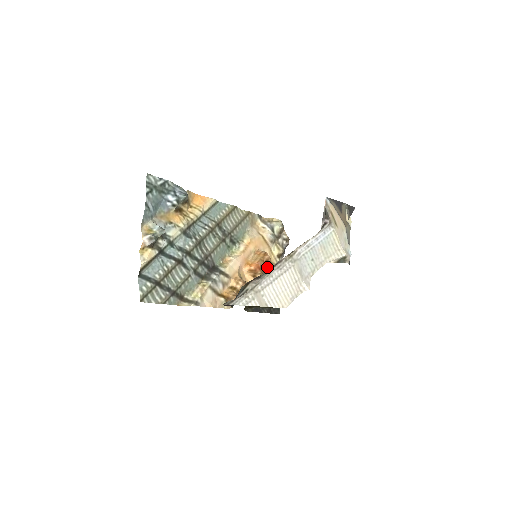
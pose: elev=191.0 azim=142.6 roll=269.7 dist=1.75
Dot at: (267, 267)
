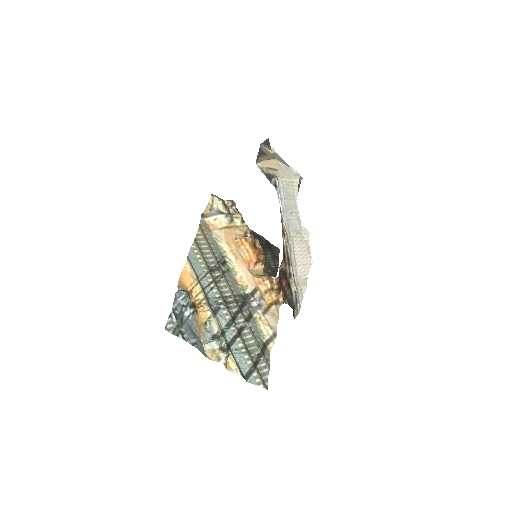
Dot at: (256, 244)
